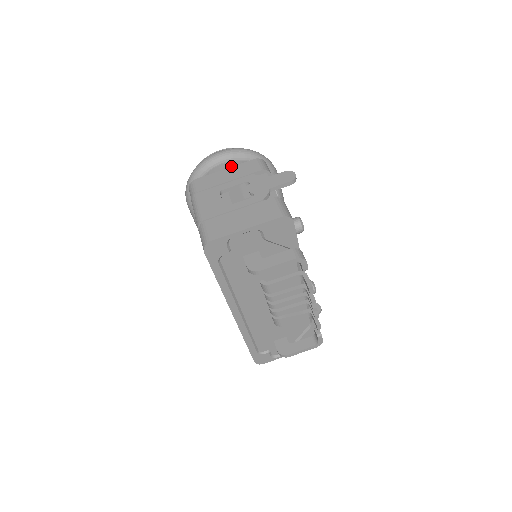
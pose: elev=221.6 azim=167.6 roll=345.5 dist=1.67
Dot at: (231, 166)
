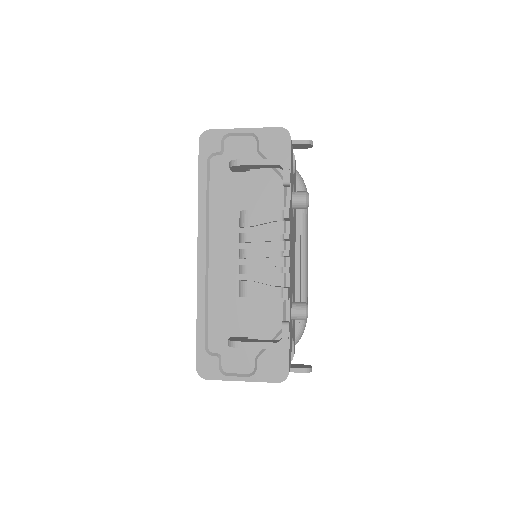
Dot at: occluded
